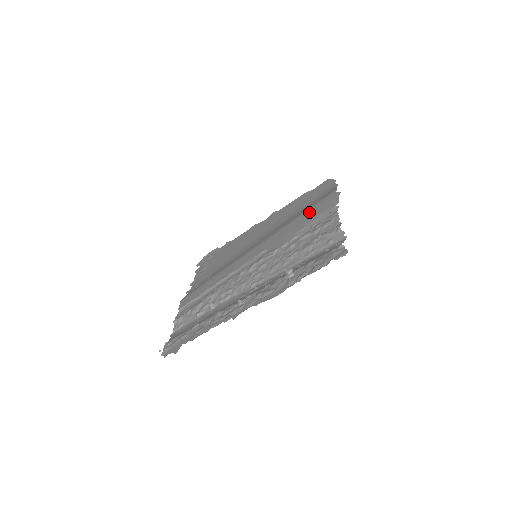
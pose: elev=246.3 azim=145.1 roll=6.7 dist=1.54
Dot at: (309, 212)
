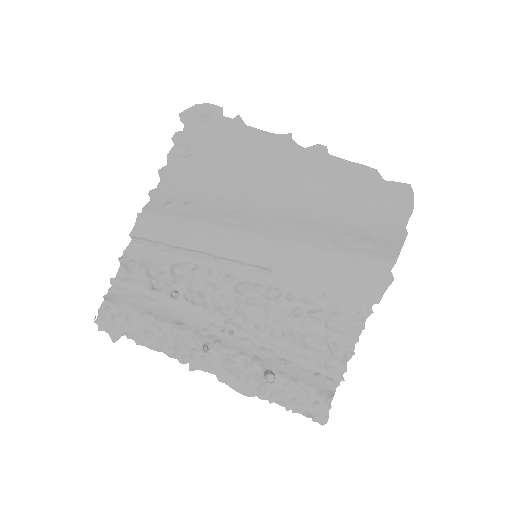
Dot at: (347, 266)
